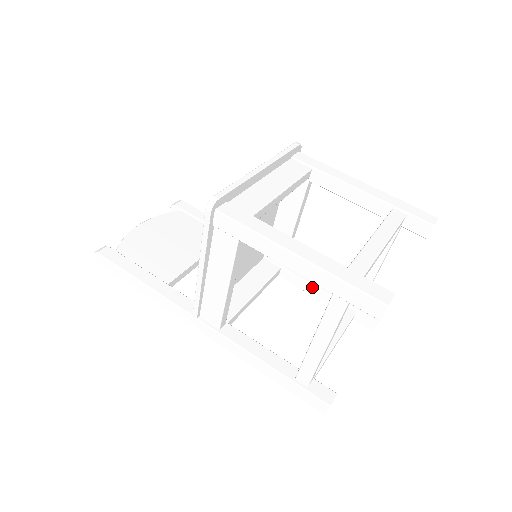
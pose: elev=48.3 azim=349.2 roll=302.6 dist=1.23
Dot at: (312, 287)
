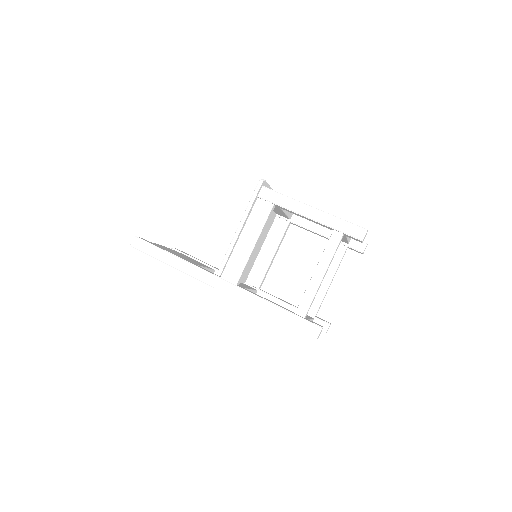
Dot at: (281, 303)
